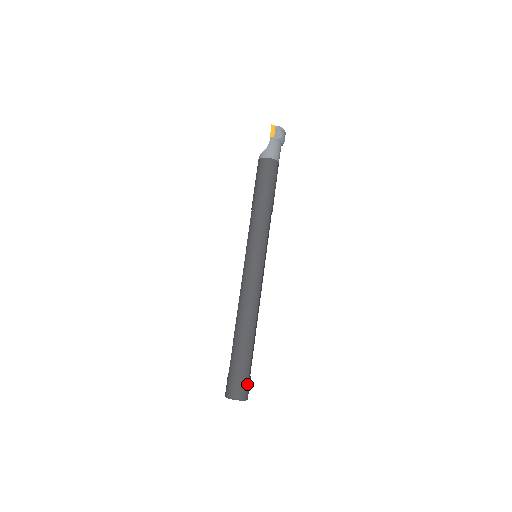
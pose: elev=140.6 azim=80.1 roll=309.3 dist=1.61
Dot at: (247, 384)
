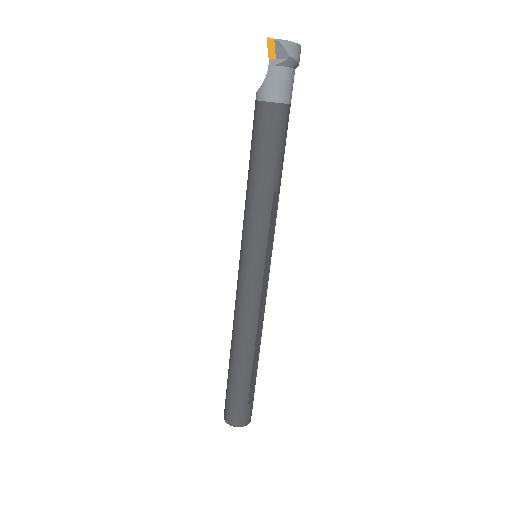
Dot at: (246, 411)
